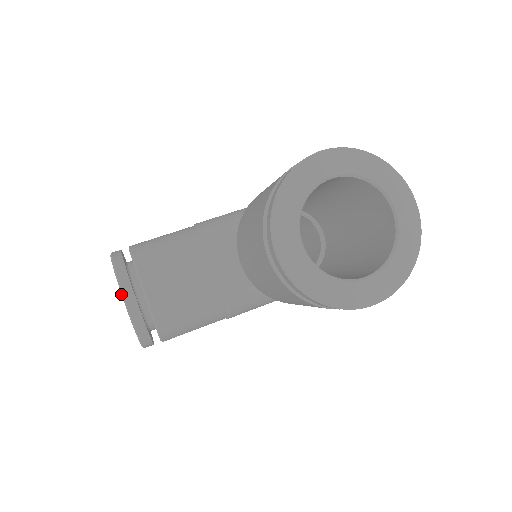
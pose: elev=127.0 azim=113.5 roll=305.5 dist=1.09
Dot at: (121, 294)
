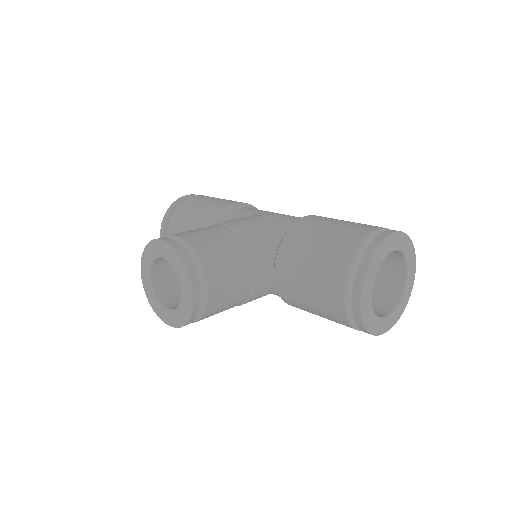
Dot at: (190, 289)
